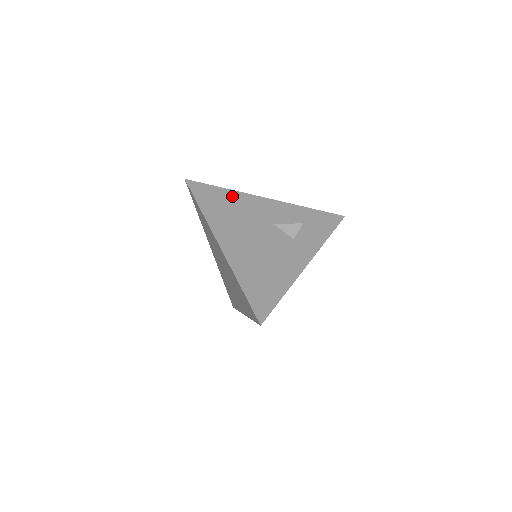
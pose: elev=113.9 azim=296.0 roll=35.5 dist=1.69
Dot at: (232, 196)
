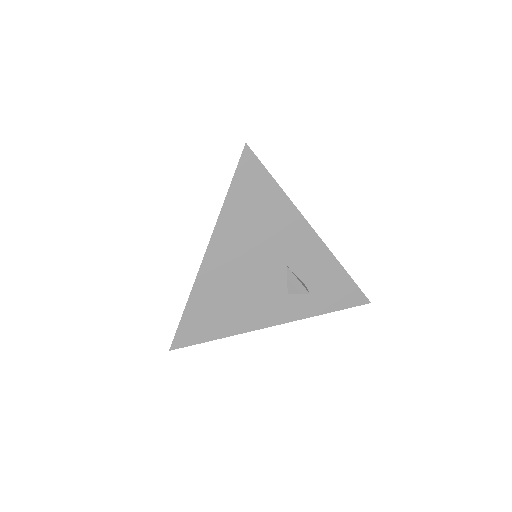
Dot at: (278, 203)
